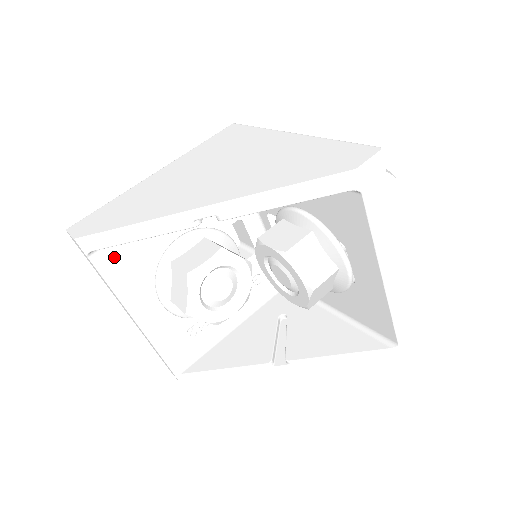
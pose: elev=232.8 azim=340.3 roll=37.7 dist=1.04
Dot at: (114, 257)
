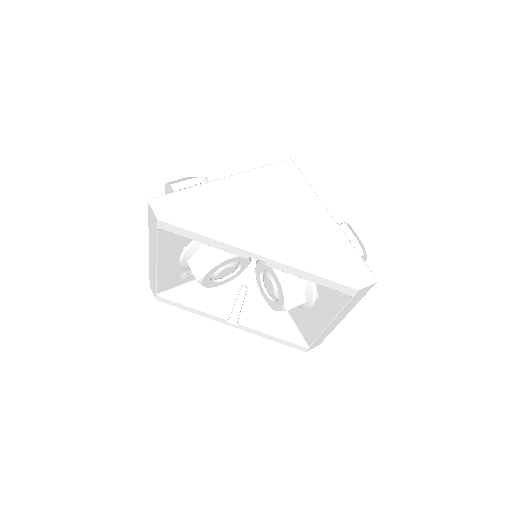
Dot at: occluded
